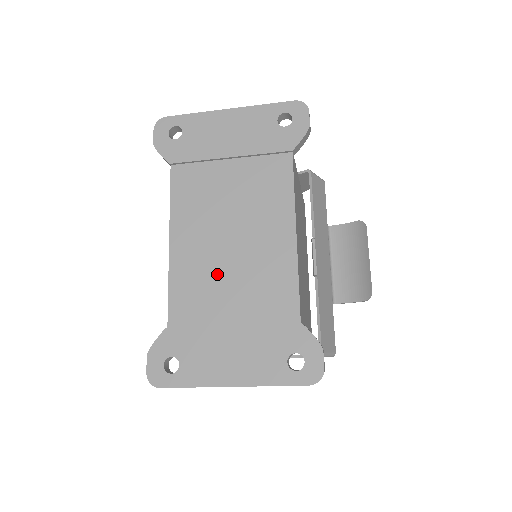
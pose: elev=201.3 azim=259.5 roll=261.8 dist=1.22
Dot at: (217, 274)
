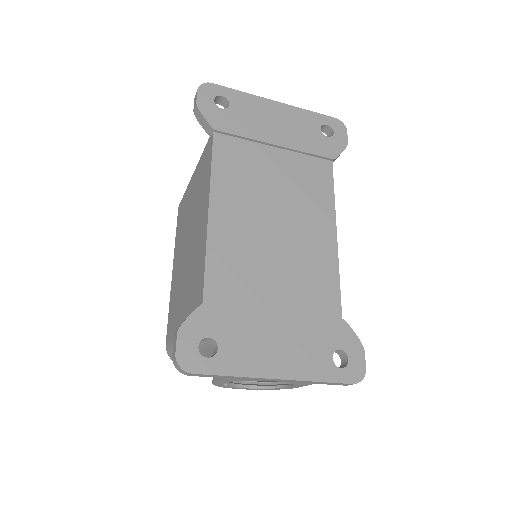
Dot at: (261, 256)
